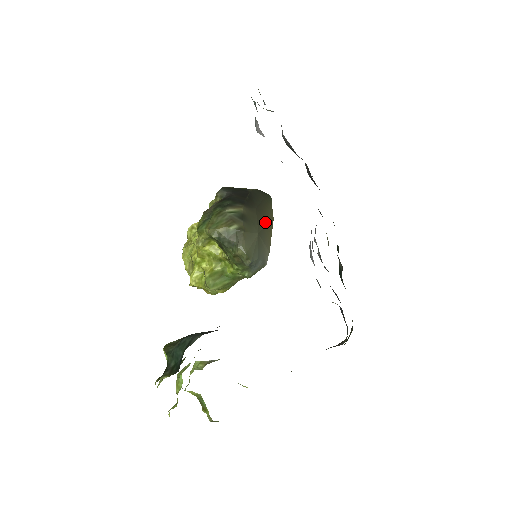
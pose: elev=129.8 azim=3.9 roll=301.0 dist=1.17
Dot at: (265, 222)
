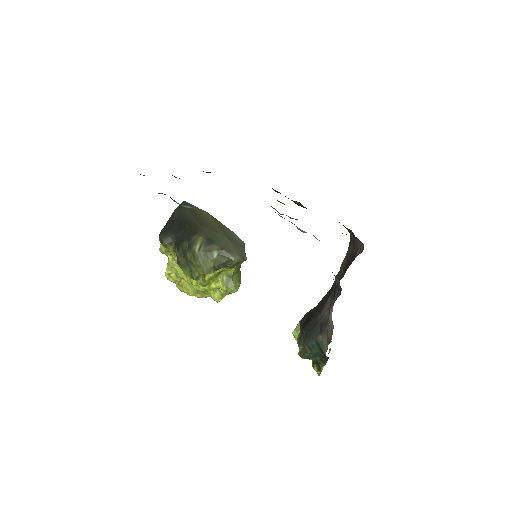
Dot at: (213, 224)
